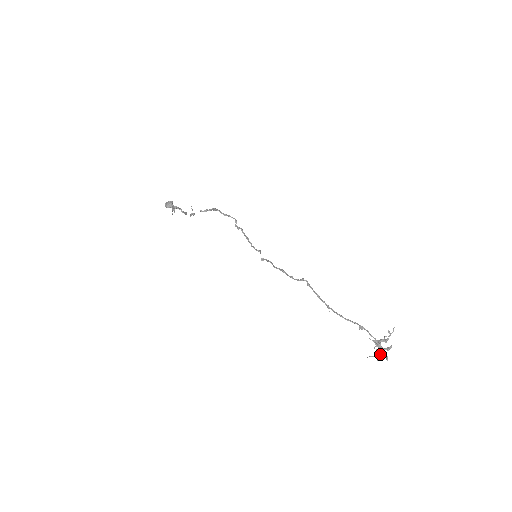
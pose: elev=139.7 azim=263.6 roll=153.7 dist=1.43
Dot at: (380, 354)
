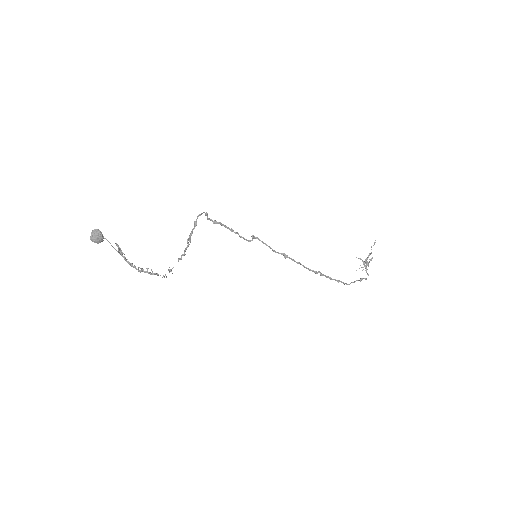
Dot at: occluded
